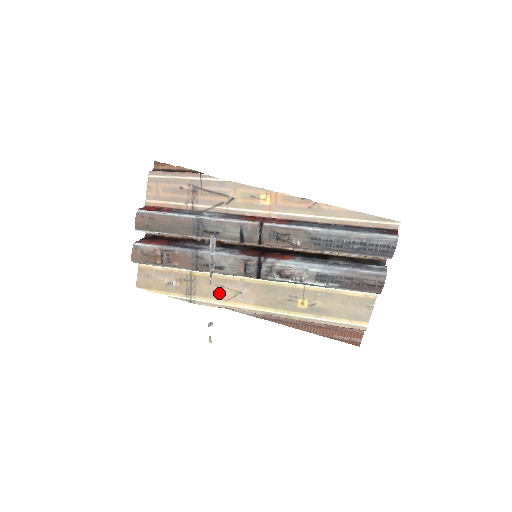
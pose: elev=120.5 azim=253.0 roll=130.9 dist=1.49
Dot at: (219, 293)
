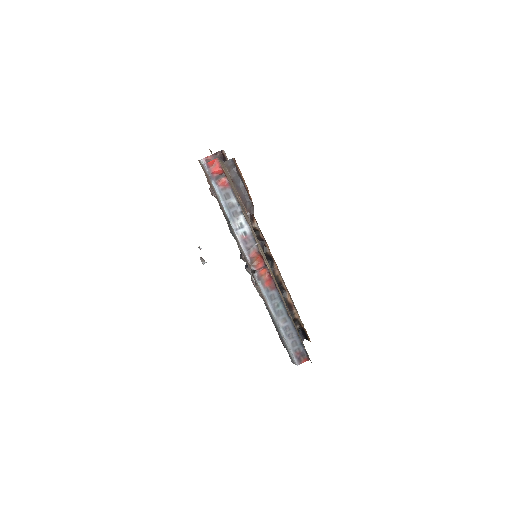
Dot at: occluded
